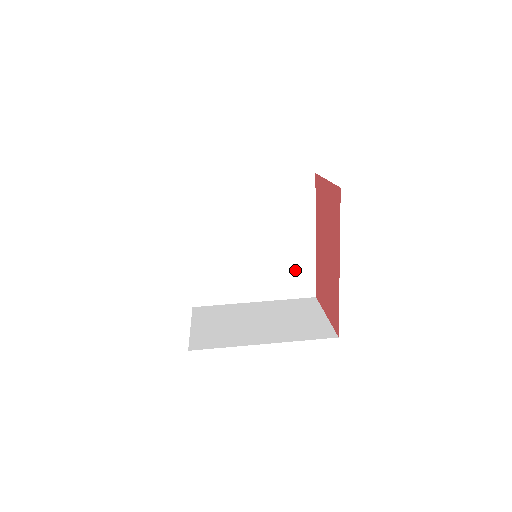
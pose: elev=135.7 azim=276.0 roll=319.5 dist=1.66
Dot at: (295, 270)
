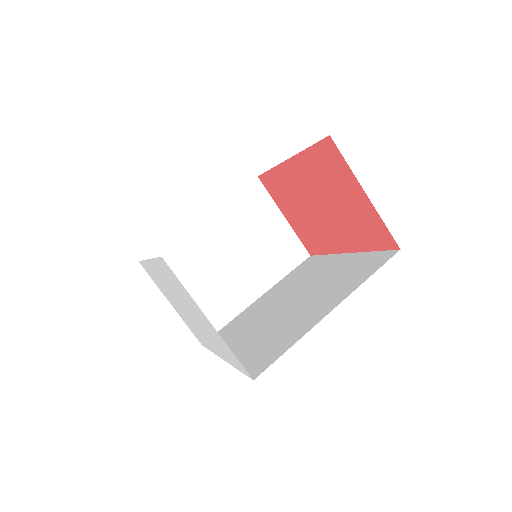
Dot at: occluded
